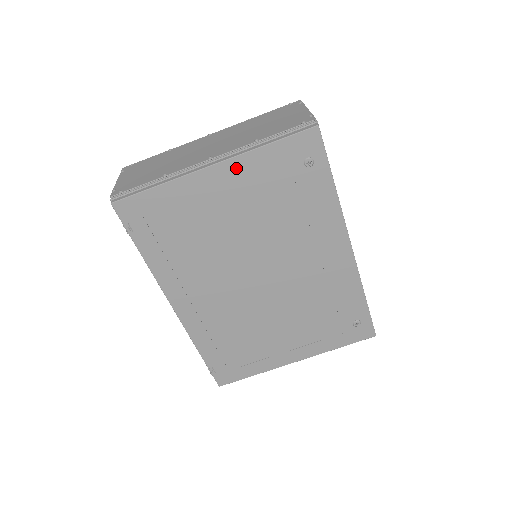
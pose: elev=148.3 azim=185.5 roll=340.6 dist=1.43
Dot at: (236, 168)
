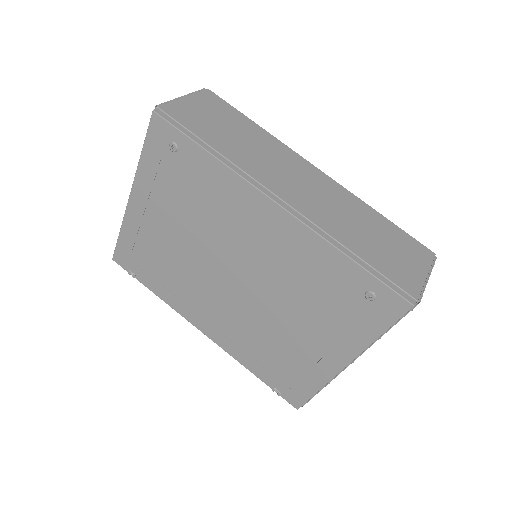
Dot at: (141, 188)
